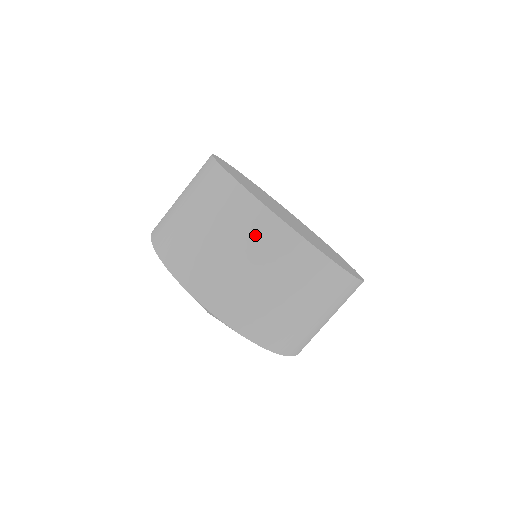
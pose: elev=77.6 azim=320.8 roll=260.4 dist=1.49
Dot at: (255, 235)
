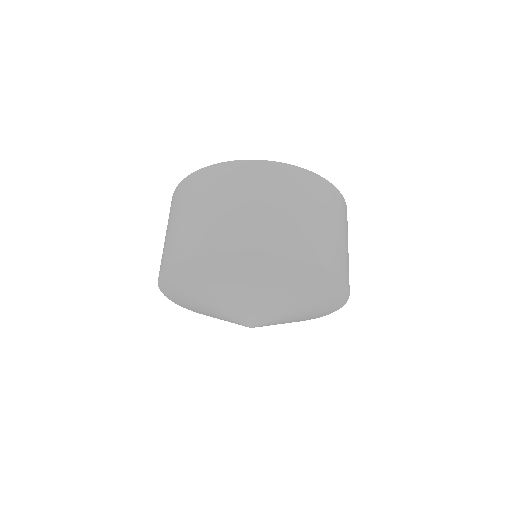
Dot at: (232, 181)
